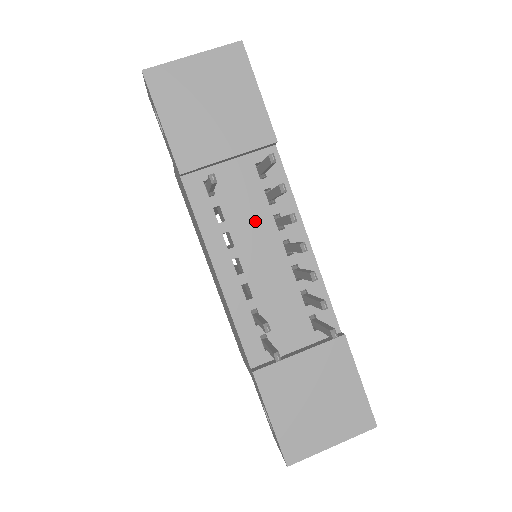
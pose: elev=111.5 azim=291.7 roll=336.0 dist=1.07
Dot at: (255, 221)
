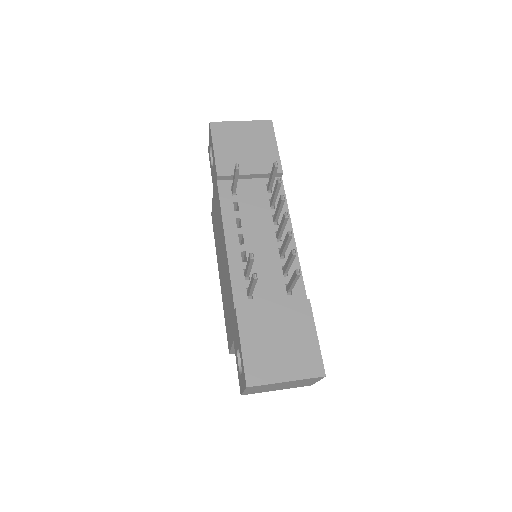
Dot at: (259, 216)
